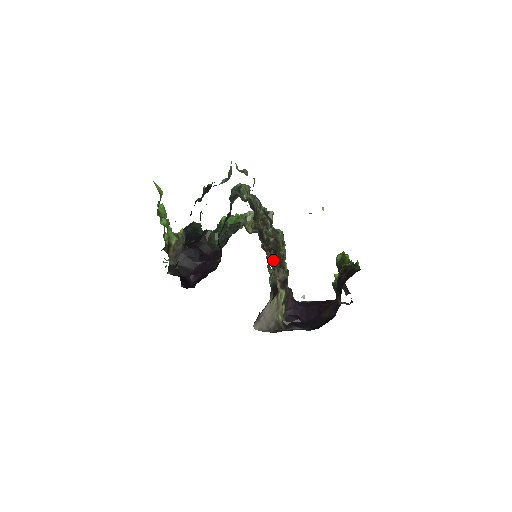
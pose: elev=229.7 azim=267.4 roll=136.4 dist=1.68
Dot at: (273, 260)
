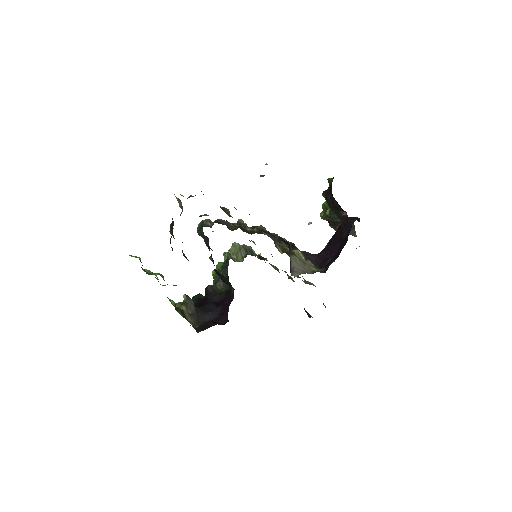
Dot at: occluded
